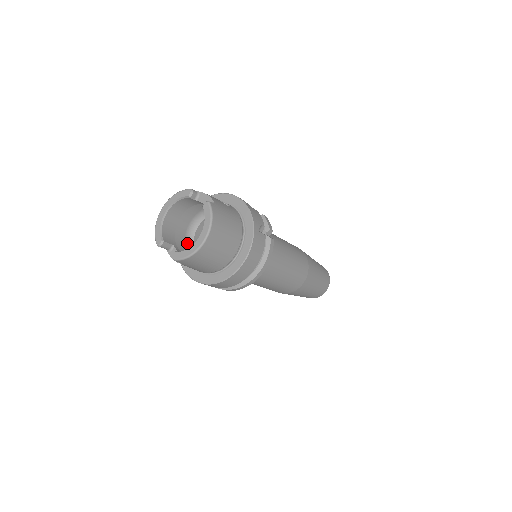
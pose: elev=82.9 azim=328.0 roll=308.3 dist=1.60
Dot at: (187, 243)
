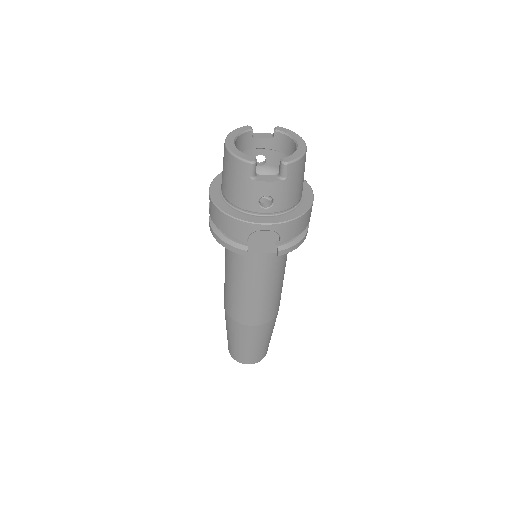
Dot at: occluded
